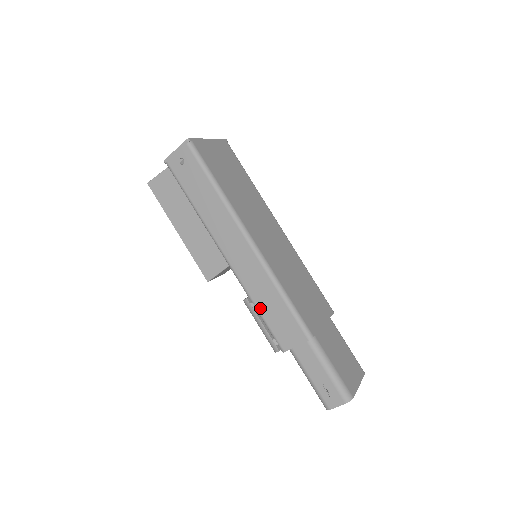
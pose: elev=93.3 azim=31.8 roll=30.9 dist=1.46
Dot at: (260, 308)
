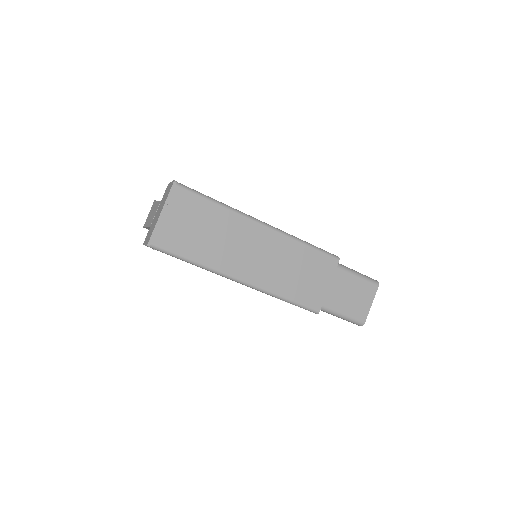
Dot at: occluded
